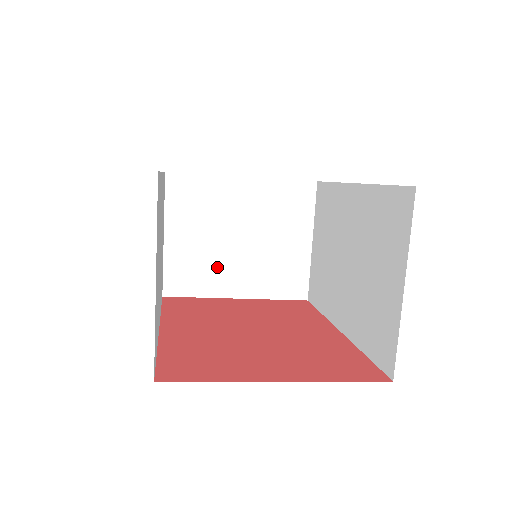
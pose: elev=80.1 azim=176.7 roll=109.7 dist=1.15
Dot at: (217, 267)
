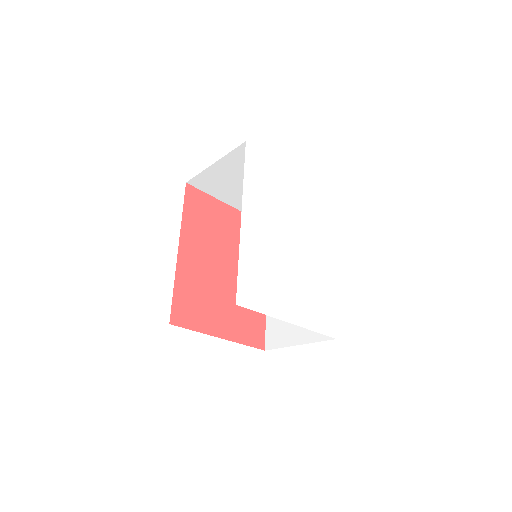
Dot at: (233, 191)
